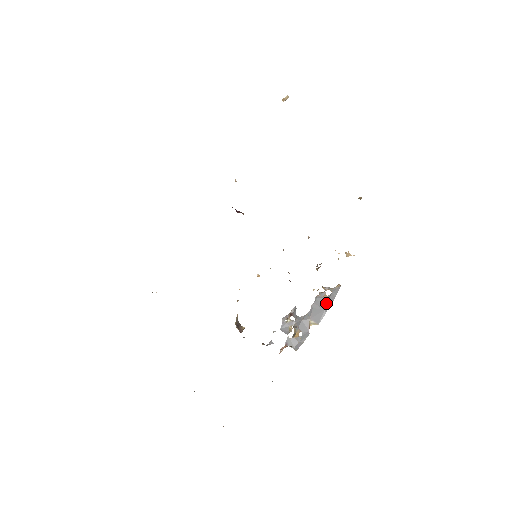
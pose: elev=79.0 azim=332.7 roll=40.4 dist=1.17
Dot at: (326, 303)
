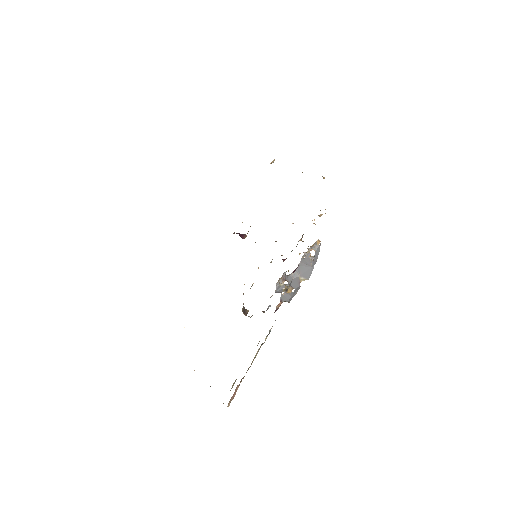
Dot at: (312, 262)
